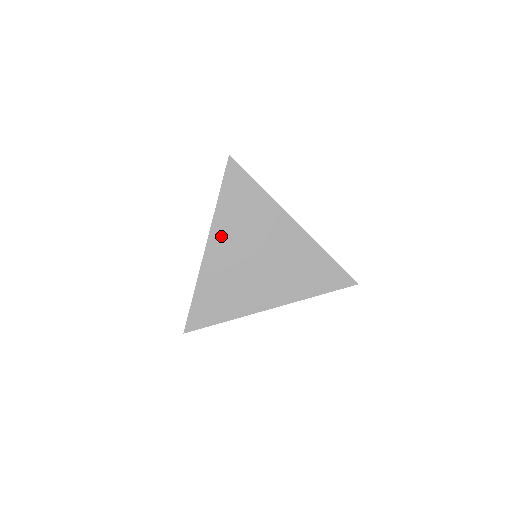
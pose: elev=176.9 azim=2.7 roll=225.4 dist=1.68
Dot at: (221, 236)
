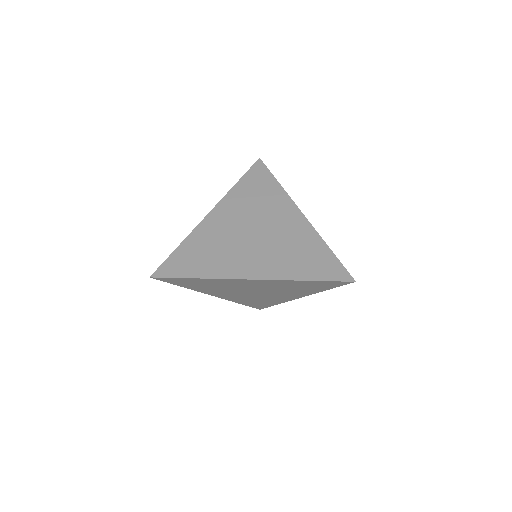
Dot at: (227, 209)
